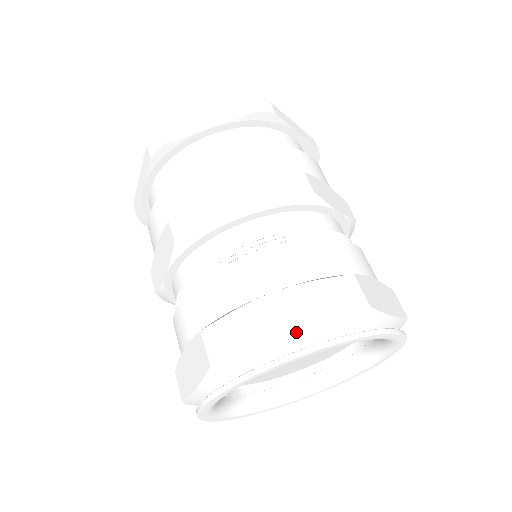
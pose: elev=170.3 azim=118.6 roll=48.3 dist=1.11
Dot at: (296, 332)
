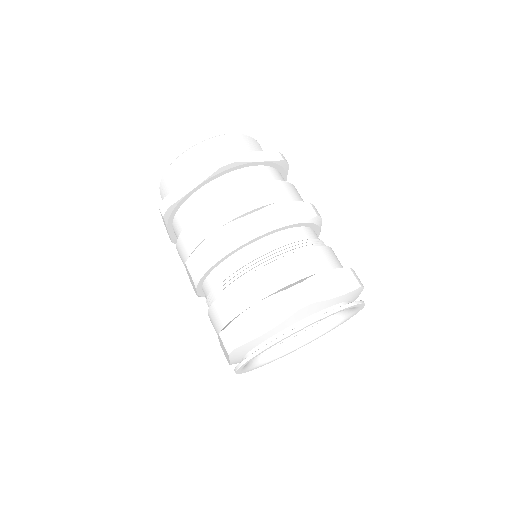
Dot at: (342, 295)
